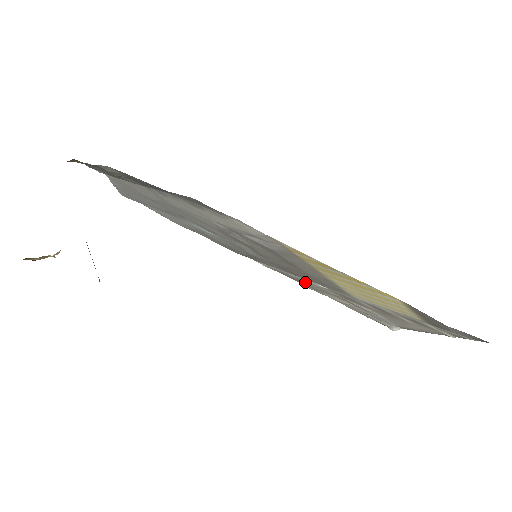
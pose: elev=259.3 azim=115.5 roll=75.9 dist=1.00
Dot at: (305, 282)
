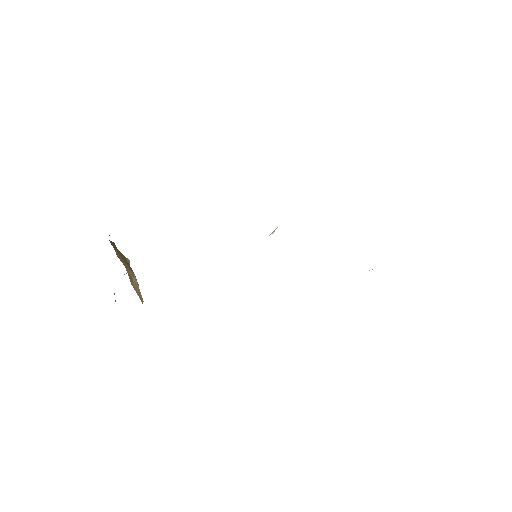
Dot at: occluded
